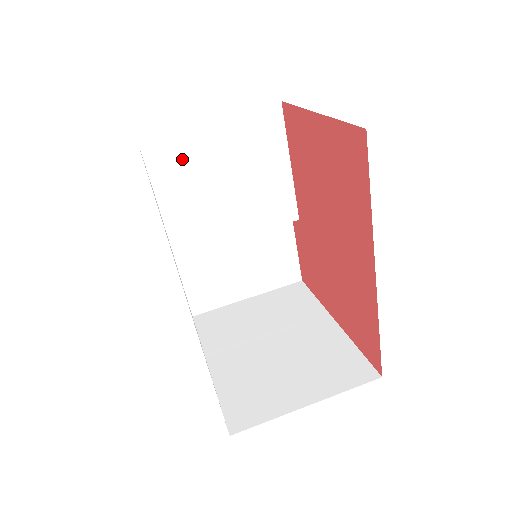
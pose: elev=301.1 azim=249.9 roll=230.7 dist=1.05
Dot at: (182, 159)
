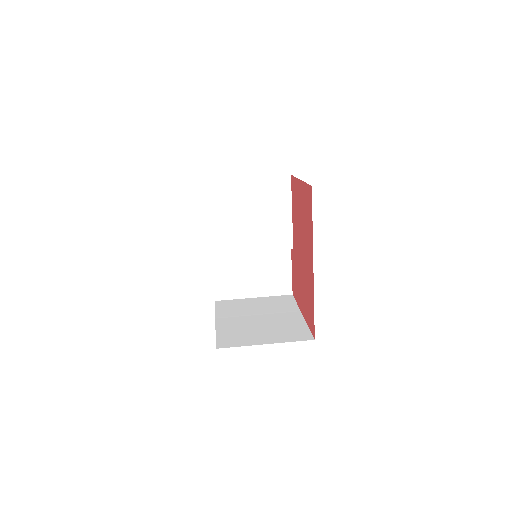
Dot at: (228, 197)
